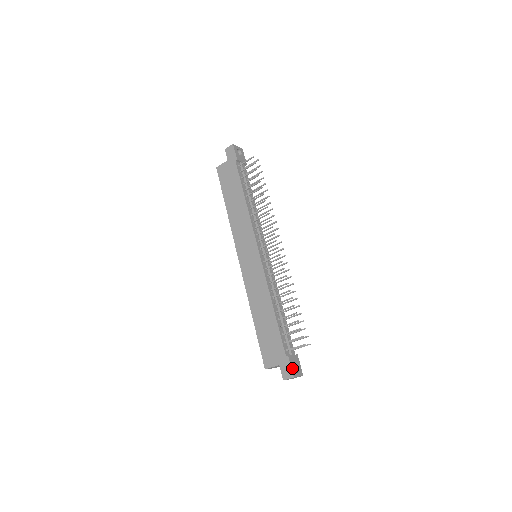
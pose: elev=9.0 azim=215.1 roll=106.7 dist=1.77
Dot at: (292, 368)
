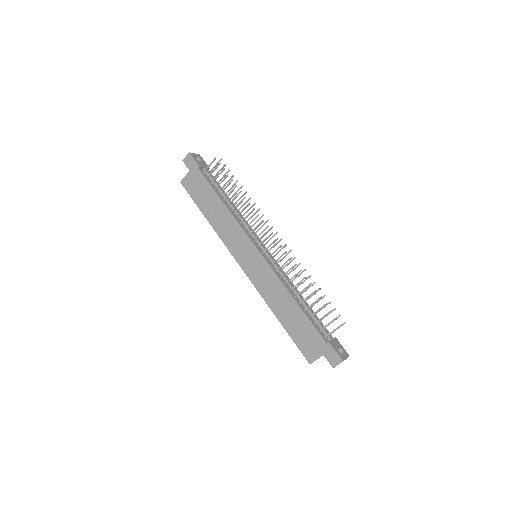
Dot at: (337, 353)
